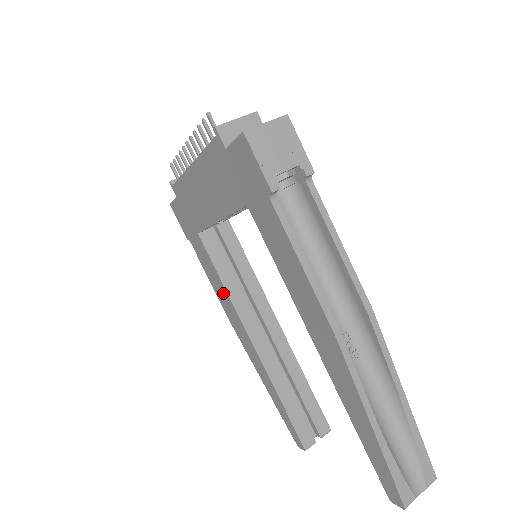
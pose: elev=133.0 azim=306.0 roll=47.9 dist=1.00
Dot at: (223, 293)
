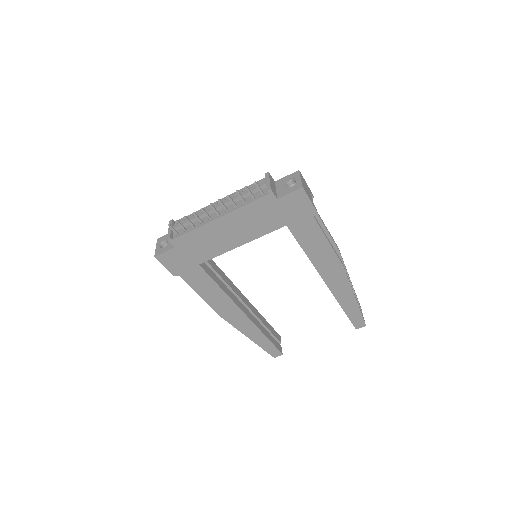
Dot at: (218, 295)
